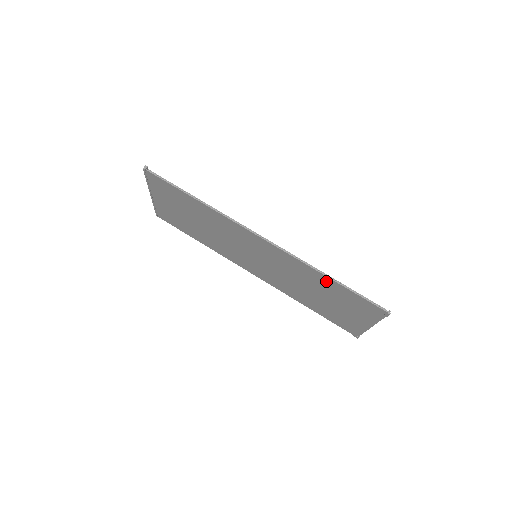
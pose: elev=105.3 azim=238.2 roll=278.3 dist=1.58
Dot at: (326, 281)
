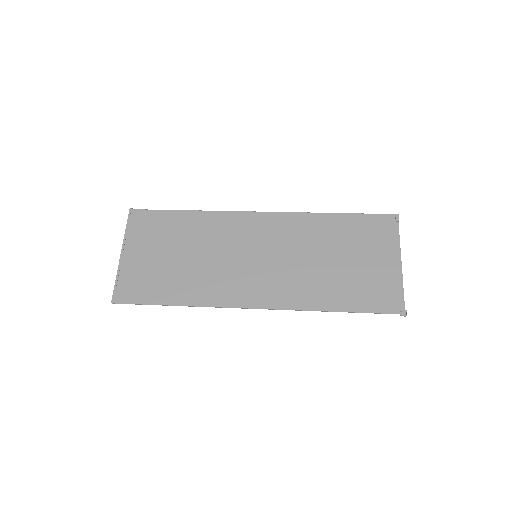
Dot at: (333, 222)
